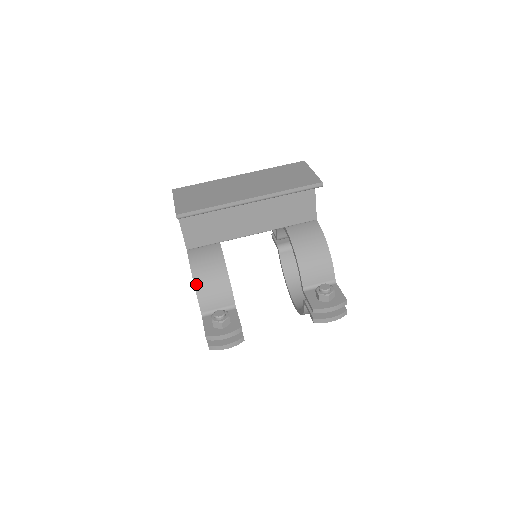
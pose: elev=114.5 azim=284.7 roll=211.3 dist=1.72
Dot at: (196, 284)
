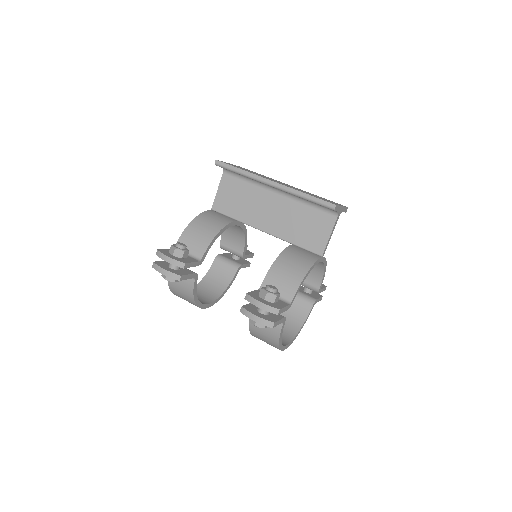
Dot at: (191, 224)
